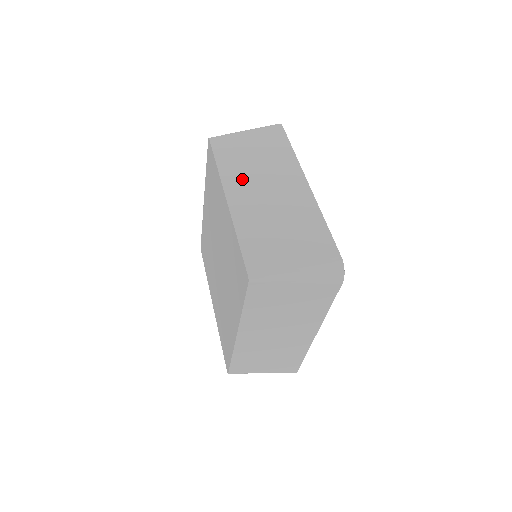
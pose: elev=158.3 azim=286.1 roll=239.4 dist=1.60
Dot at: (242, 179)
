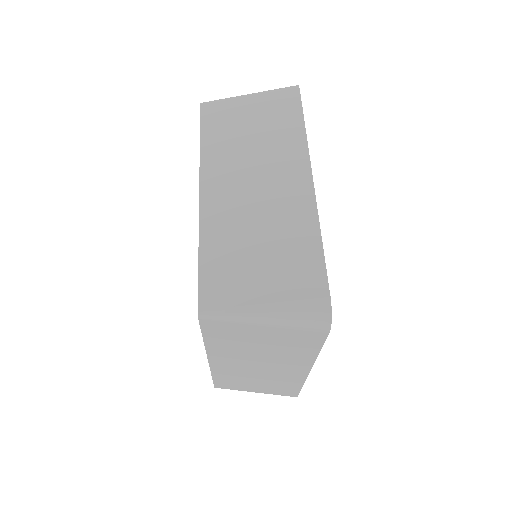
Dot at: (226, 166)
